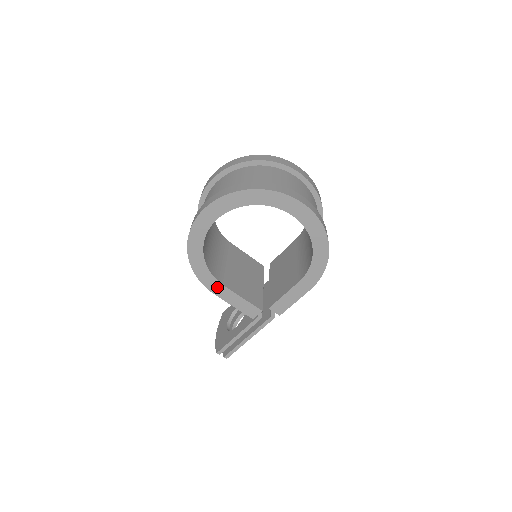
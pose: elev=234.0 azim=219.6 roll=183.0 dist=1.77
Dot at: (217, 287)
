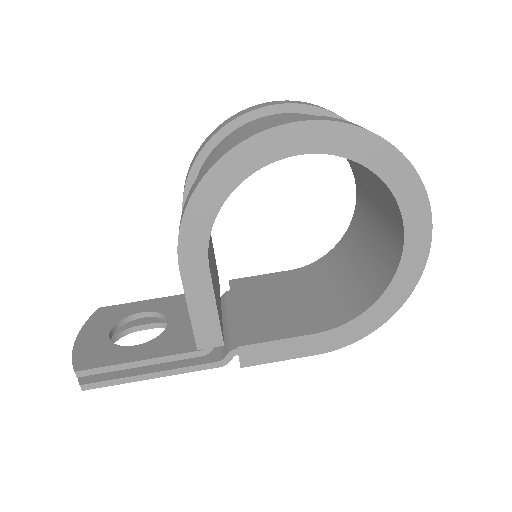
Dot at: (196, 262)
